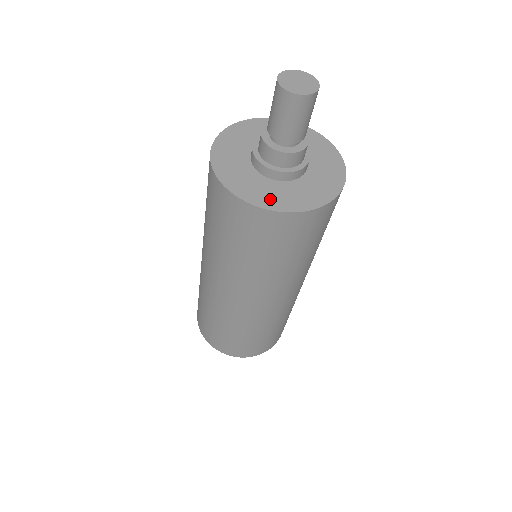
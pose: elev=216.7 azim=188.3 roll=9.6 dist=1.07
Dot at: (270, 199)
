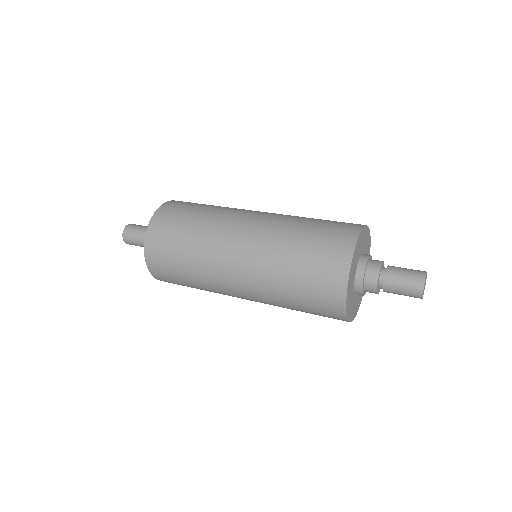
Dot at: (361, 297)
